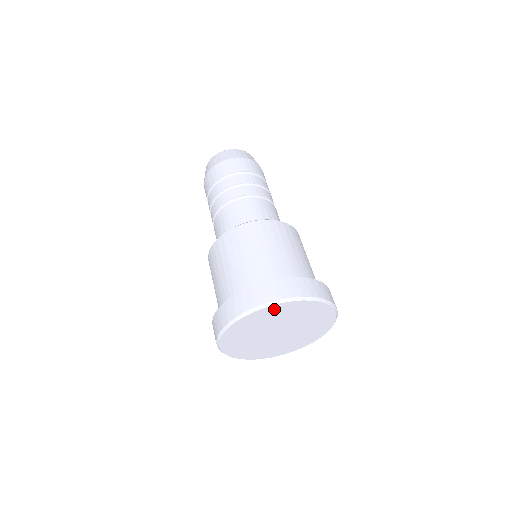
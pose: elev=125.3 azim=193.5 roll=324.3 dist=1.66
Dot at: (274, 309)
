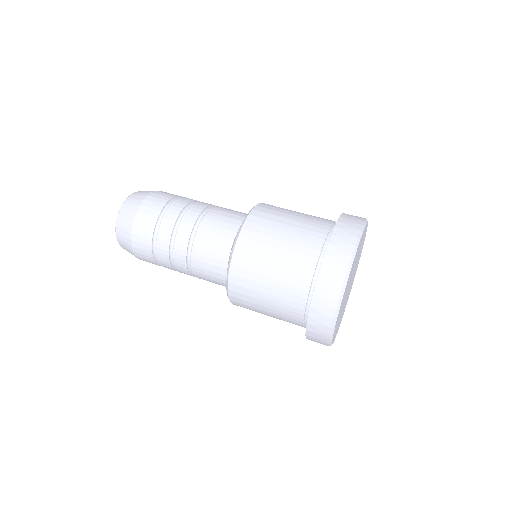
Dot at: (363, 233)
